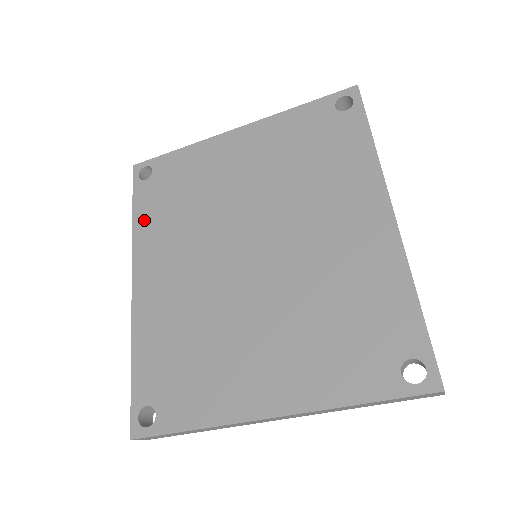
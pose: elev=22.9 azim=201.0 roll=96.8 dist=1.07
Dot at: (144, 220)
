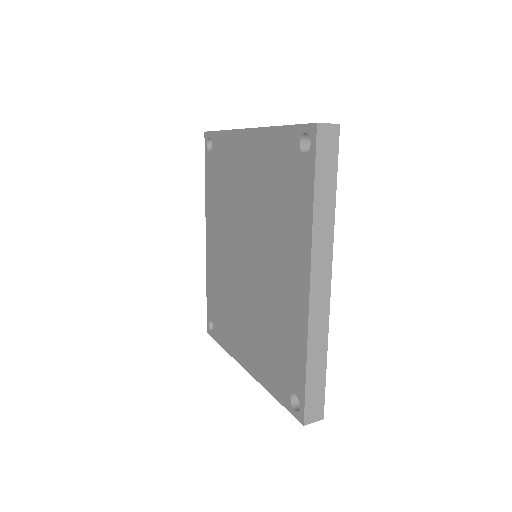
Dot at: (209, 190)
